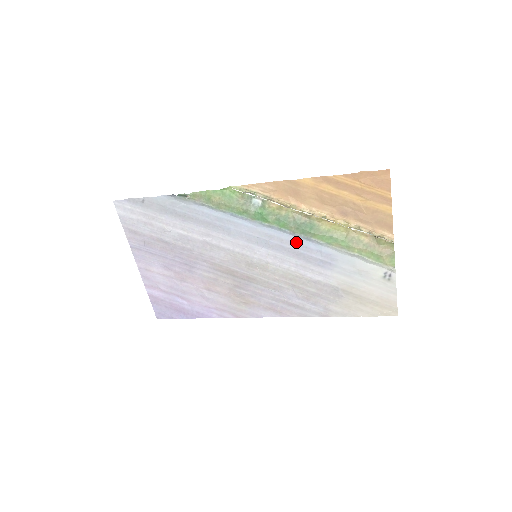
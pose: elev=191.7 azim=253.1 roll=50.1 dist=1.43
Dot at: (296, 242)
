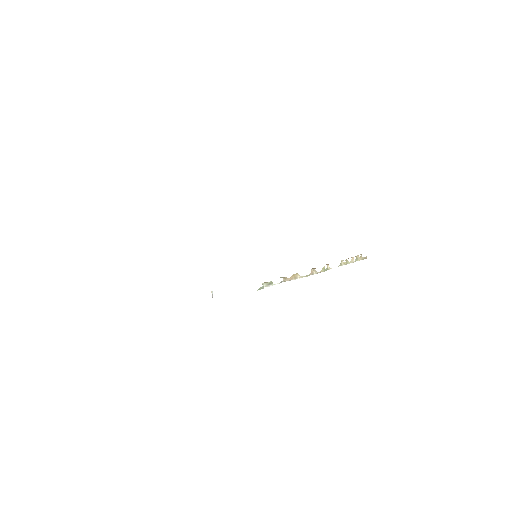
Dot at: occluded
